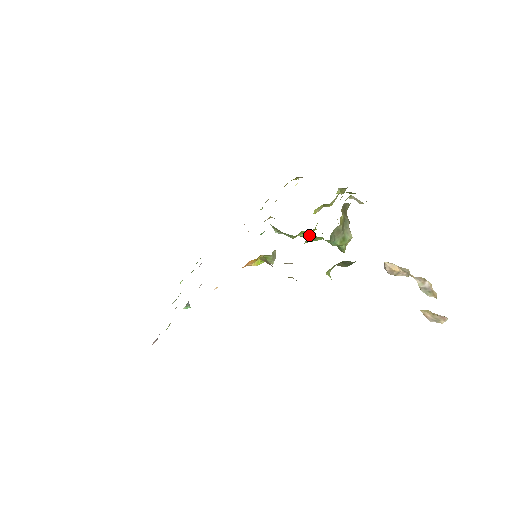
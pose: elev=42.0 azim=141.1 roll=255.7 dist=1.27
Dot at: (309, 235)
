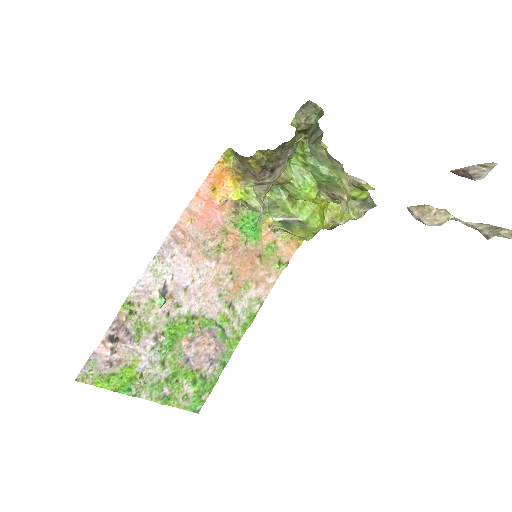
Dot at: (315, 224)
